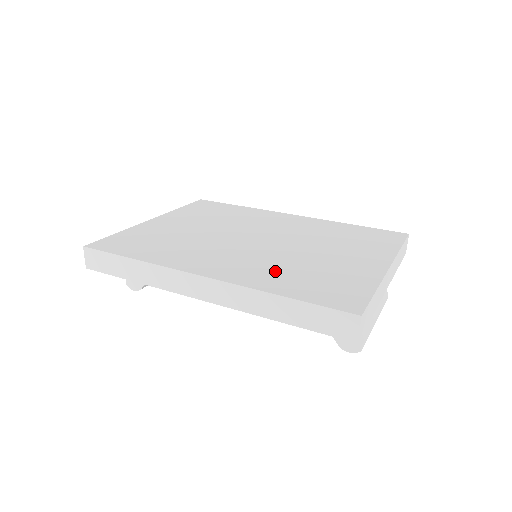
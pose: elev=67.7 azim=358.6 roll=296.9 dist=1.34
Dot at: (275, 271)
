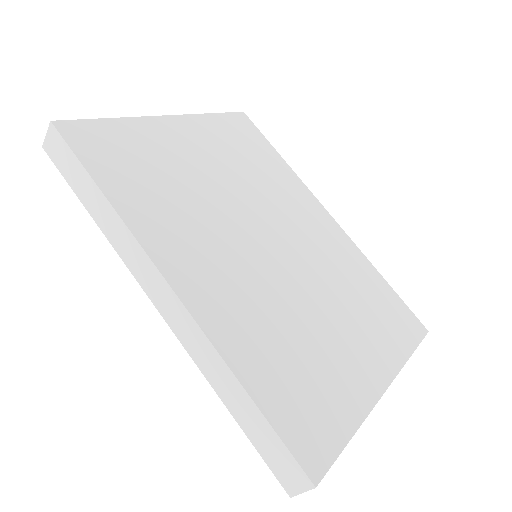
Dot at: (261, 328)
